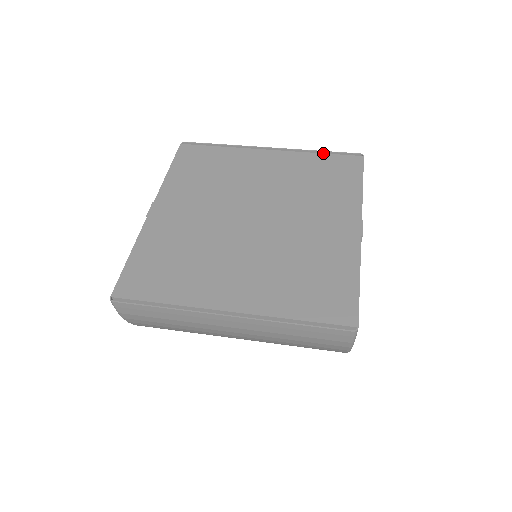
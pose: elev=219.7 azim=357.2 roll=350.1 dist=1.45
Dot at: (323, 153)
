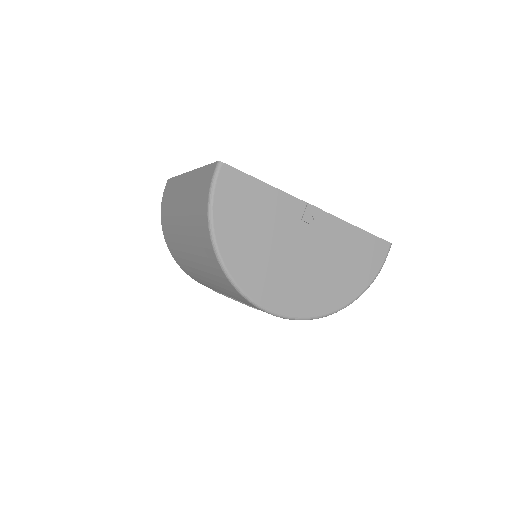
Dot at: occluded
